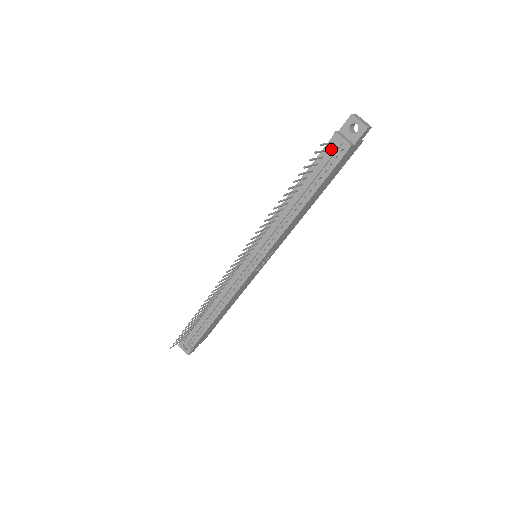
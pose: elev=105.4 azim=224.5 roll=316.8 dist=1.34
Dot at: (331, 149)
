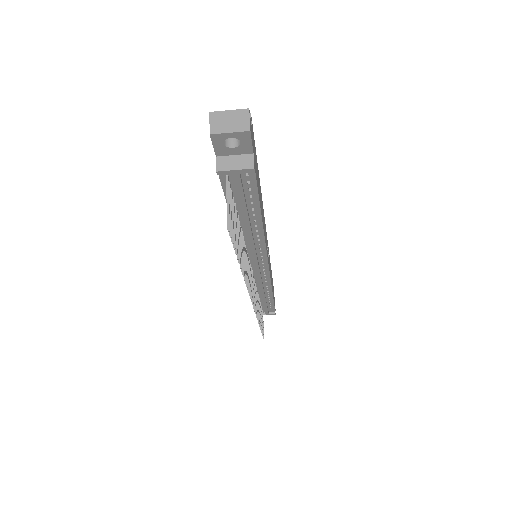
Dot at: (232, 181)
